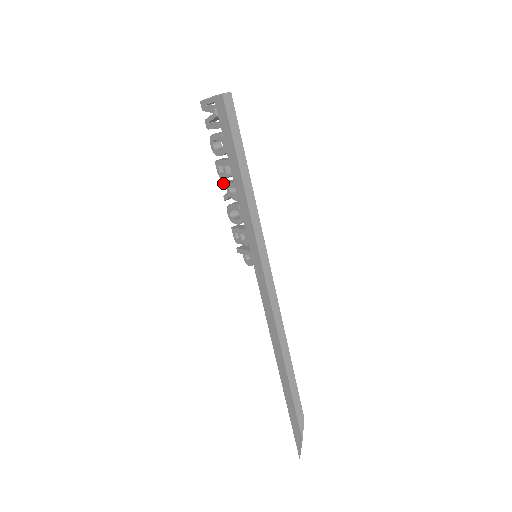
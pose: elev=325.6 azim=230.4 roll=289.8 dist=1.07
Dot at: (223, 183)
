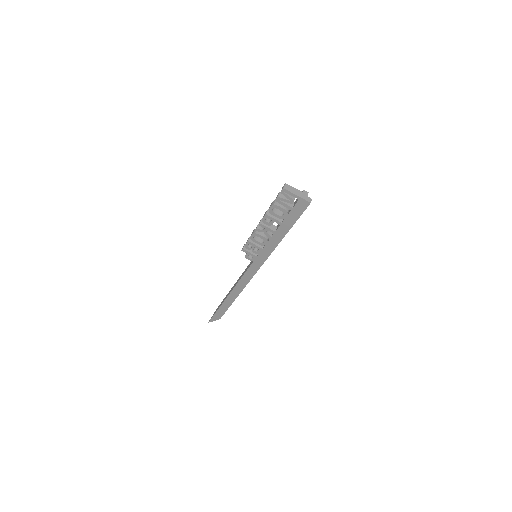
Dot at: (263, 225)
